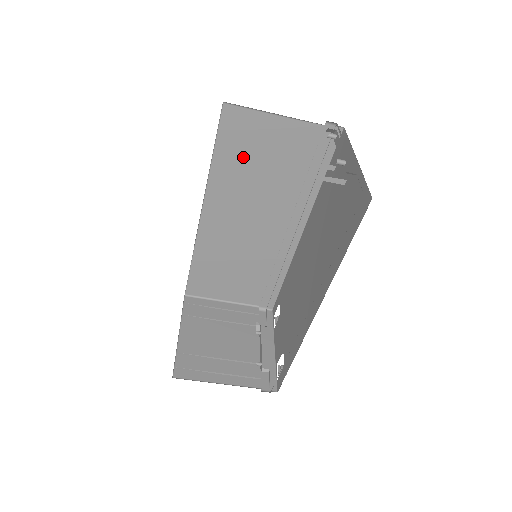
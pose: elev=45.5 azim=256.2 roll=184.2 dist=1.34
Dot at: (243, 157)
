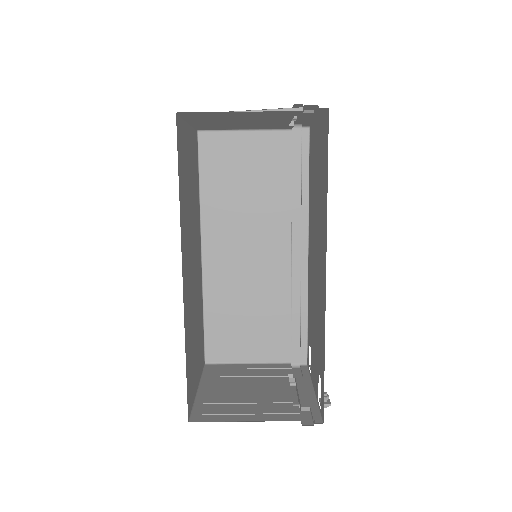
Dot at: (227, 180)
